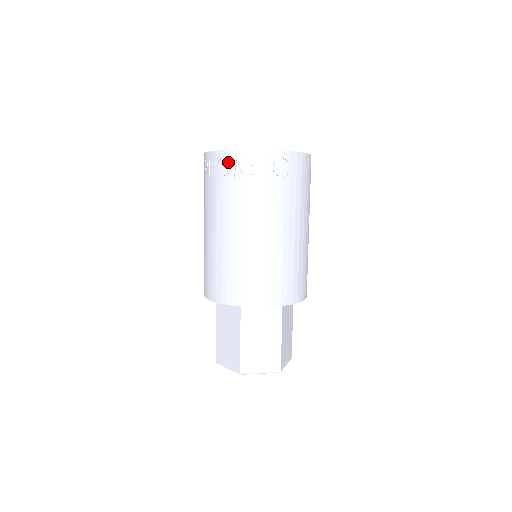
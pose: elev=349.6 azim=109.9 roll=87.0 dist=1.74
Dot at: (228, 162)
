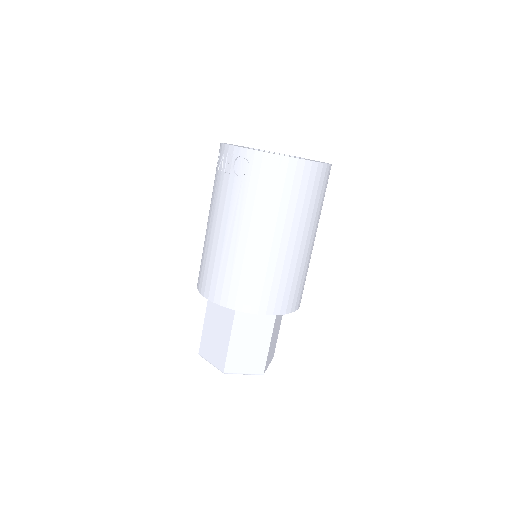
Dot at: occluded
